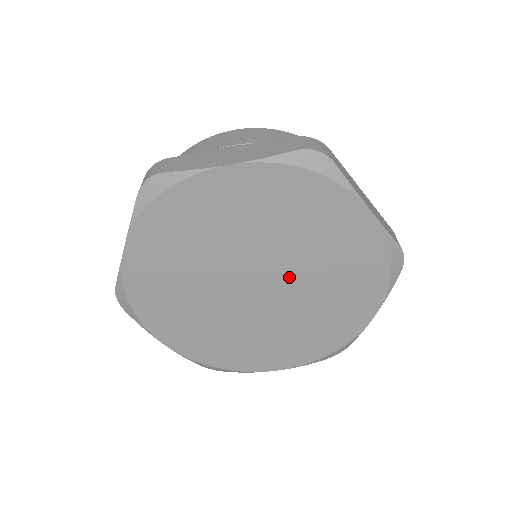
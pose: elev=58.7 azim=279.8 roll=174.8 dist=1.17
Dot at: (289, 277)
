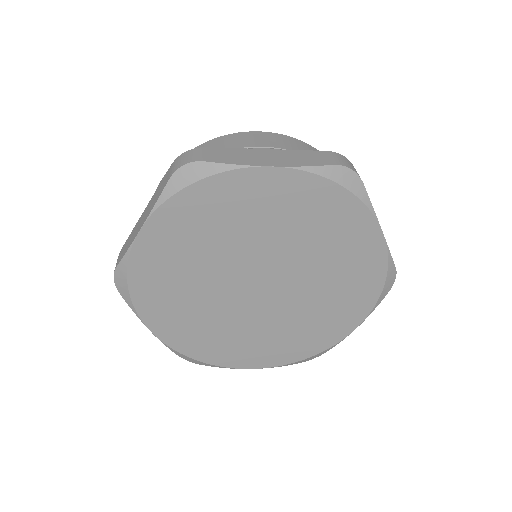
Dot at: (274, 261)
